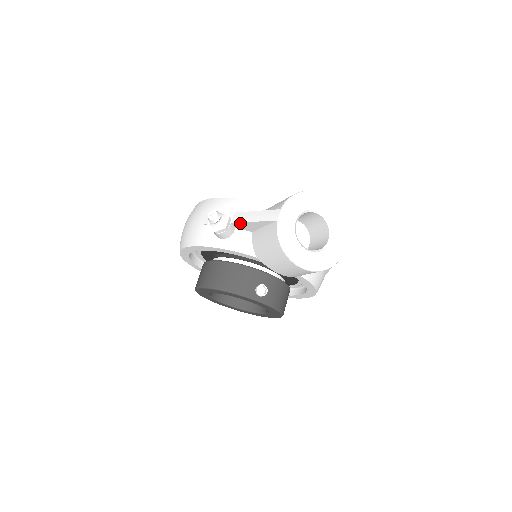
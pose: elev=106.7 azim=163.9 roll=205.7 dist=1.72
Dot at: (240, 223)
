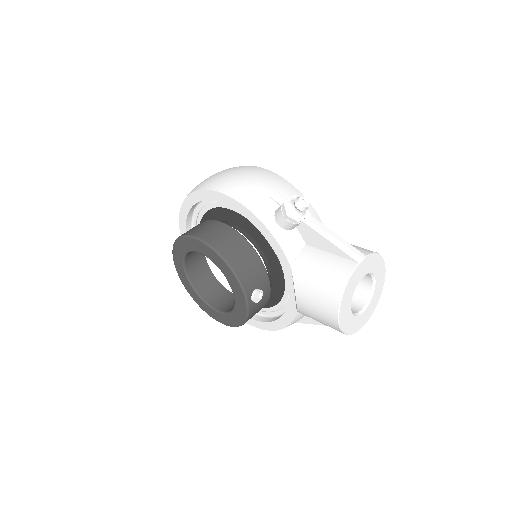
Dot at: (312, 230)
